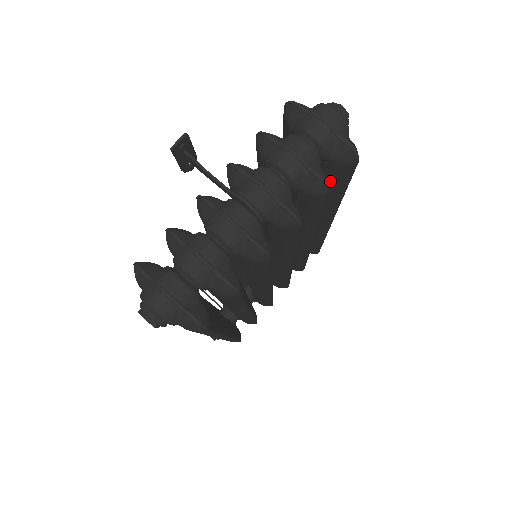
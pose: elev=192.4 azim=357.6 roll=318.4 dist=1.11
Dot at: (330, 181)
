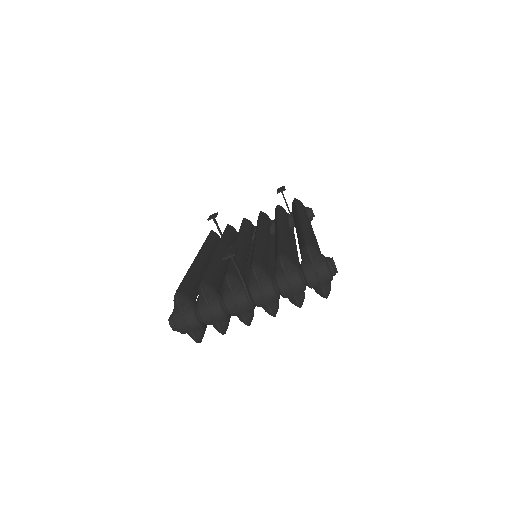
Dot at: occluded
